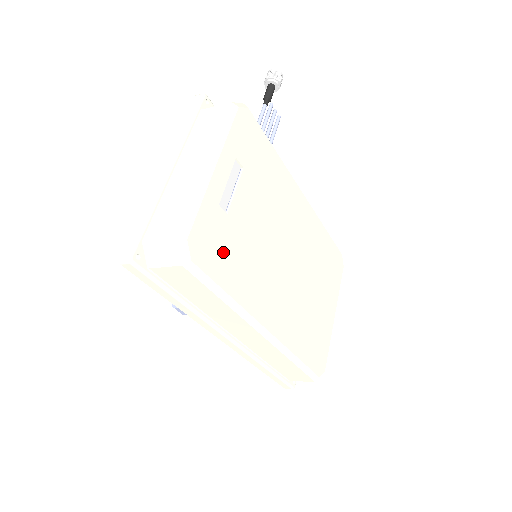
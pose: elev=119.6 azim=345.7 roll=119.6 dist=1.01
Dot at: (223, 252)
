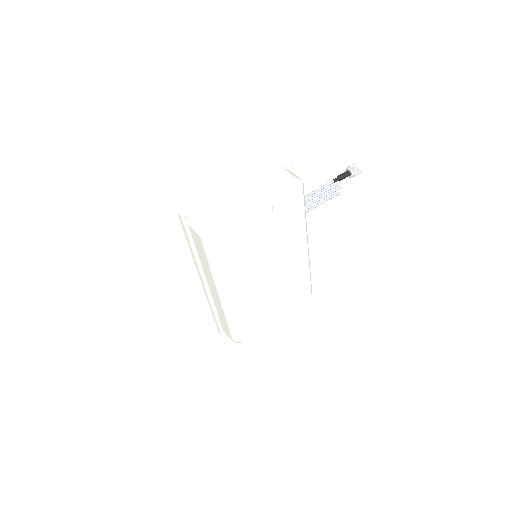
Dot at: (227, 244)
